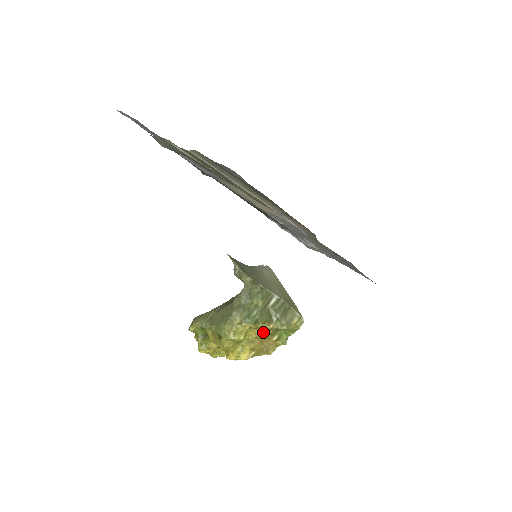
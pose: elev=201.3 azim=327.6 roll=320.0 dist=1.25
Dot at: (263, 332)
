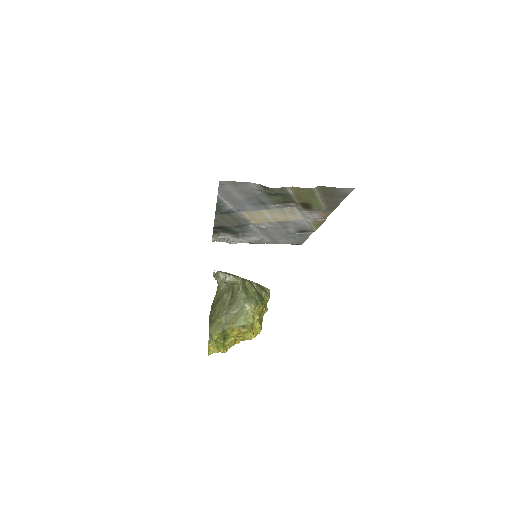
Dot at: (260, 308)
